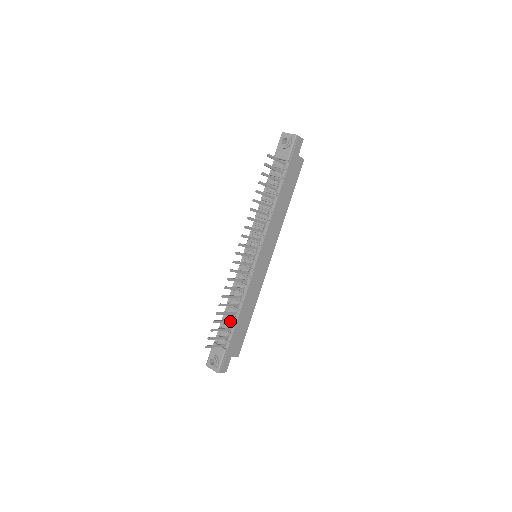
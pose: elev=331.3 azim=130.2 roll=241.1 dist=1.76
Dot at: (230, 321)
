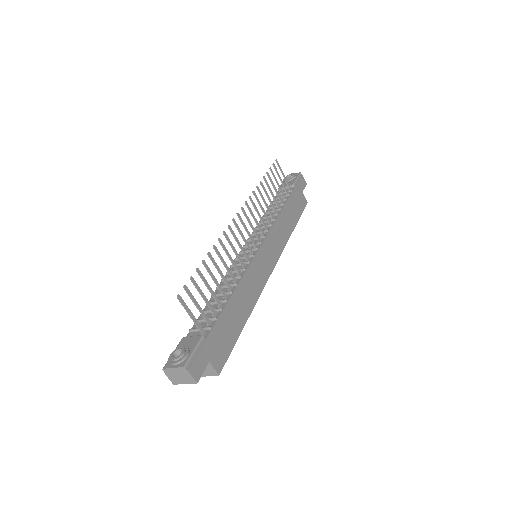
Dot at: (217, 299)
